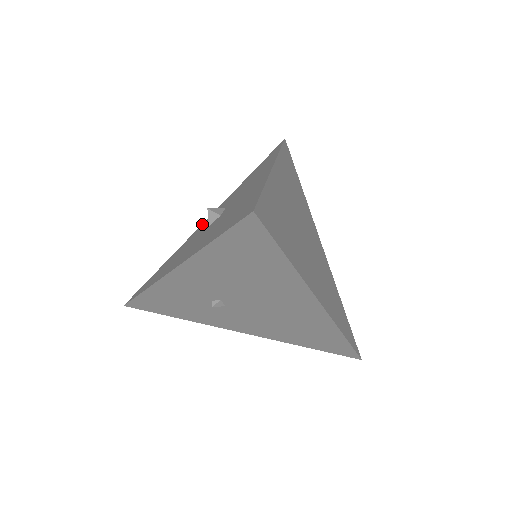
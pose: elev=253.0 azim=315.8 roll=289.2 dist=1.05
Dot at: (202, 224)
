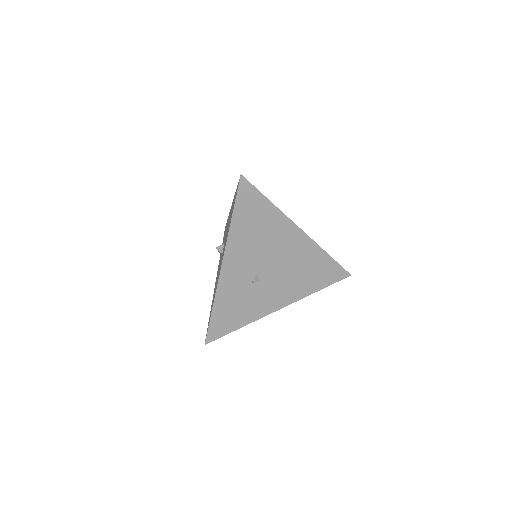
Dot at: occluded
